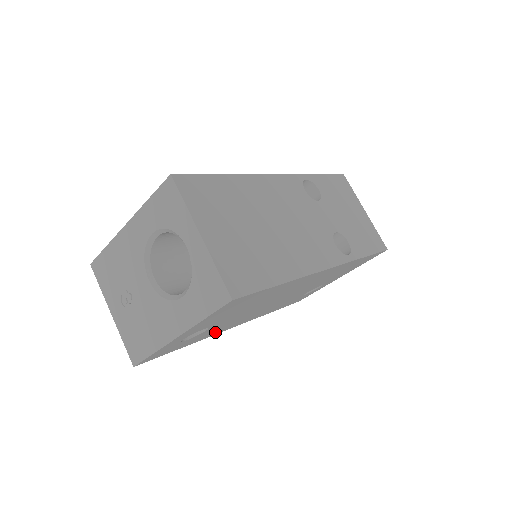
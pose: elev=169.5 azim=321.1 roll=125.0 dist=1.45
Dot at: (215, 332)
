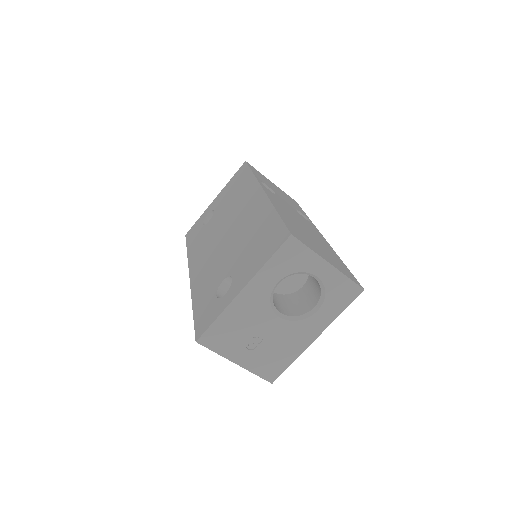
Dot at: occluded
